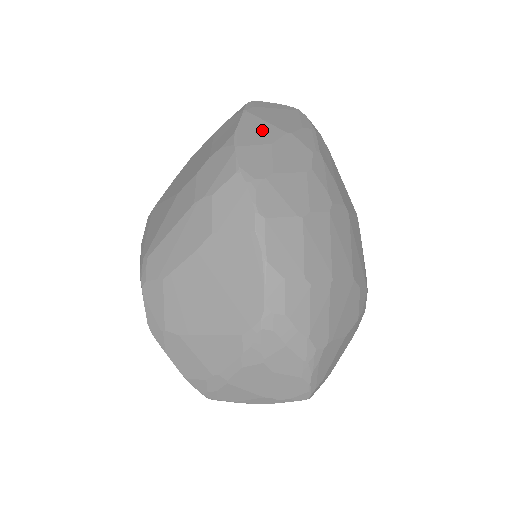
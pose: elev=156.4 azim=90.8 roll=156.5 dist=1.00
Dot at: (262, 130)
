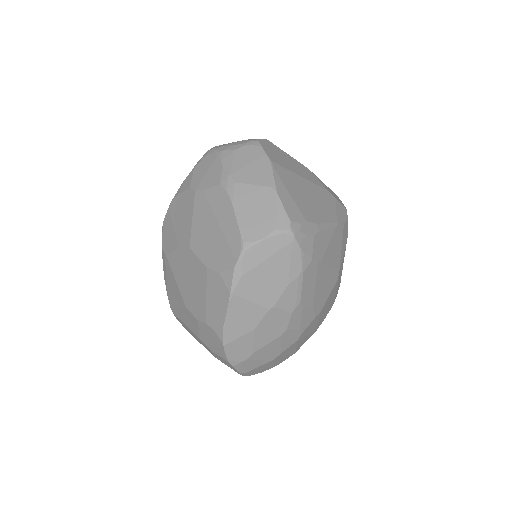
Dot at: (247, 316)
